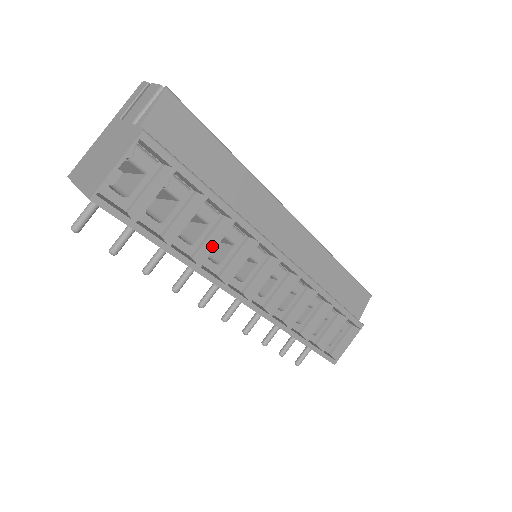
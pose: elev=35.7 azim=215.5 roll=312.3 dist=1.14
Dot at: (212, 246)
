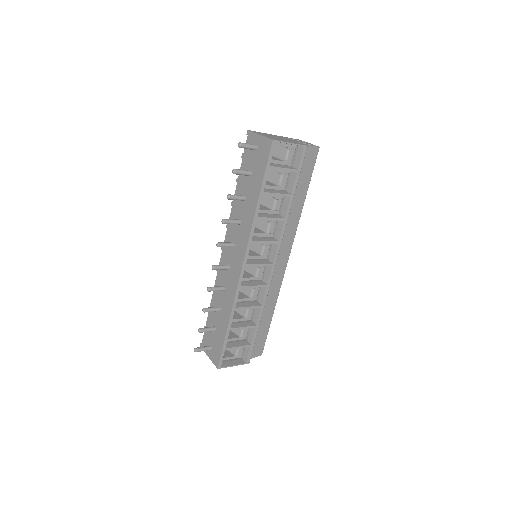
Dot at: (269, 217)
